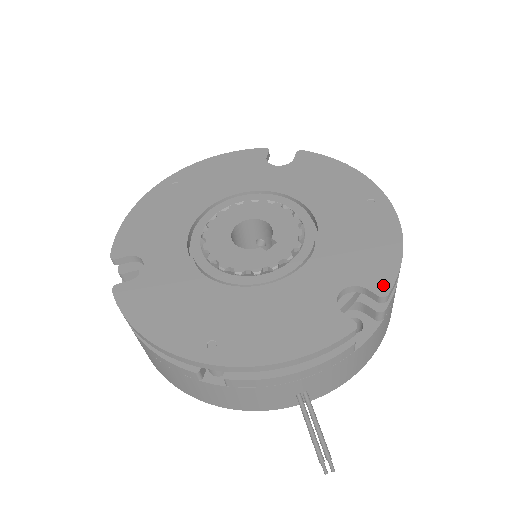
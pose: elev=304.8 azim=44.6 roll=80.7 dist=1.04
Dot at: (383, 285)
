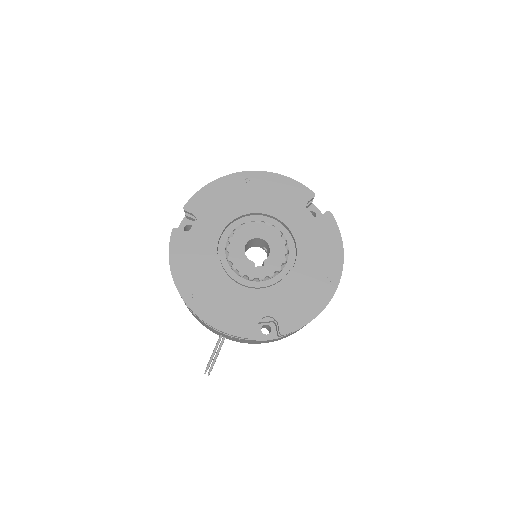
Dot at: (287, 329)
